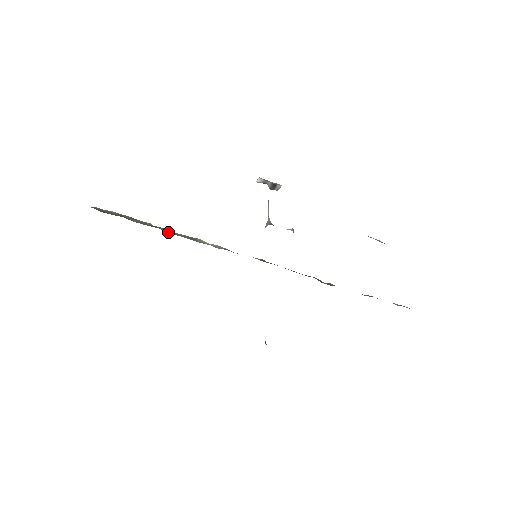
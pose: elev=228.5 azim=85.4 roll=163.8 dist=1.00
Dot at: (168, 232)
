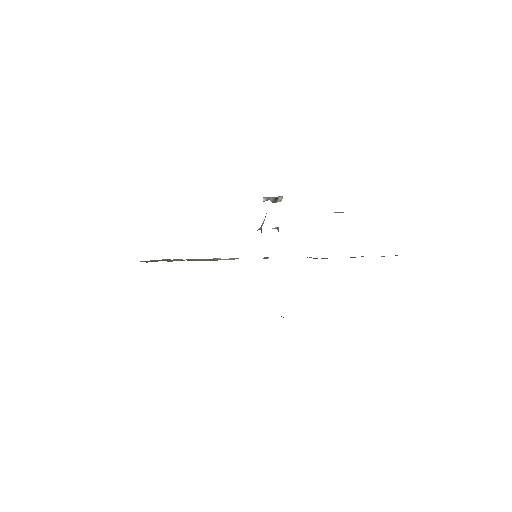
Dot at: occluded
